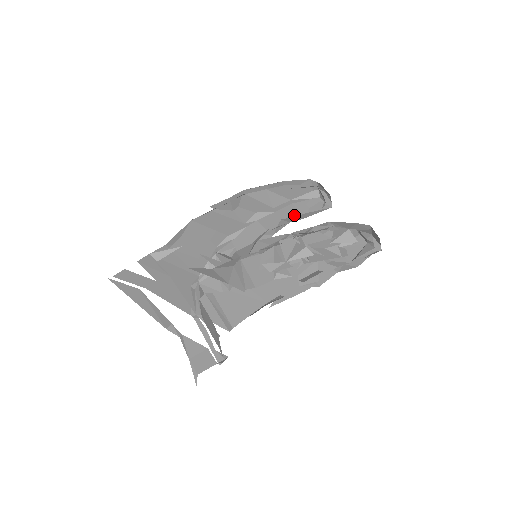
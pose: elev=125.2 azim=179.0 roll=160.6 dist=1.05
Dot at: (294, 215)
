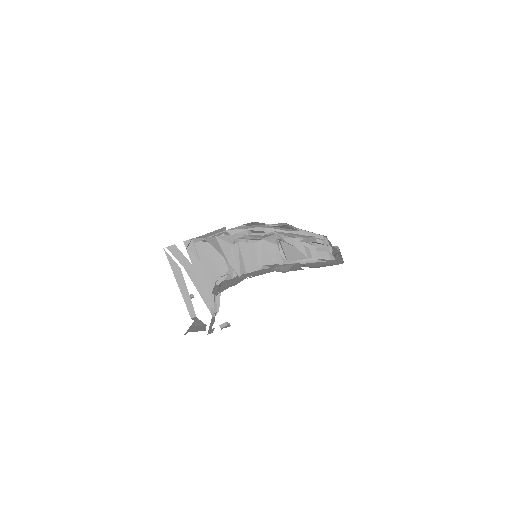
Dot at: occluded
